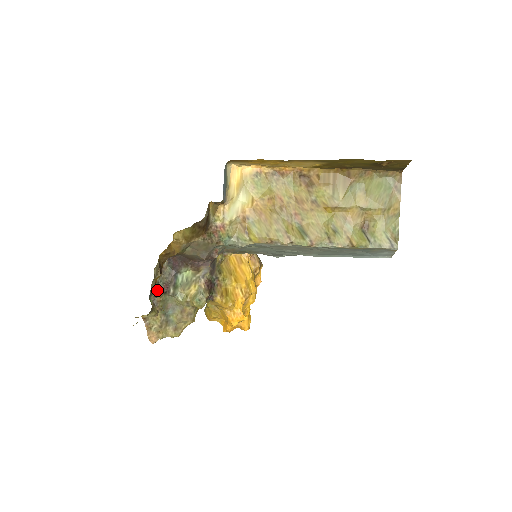
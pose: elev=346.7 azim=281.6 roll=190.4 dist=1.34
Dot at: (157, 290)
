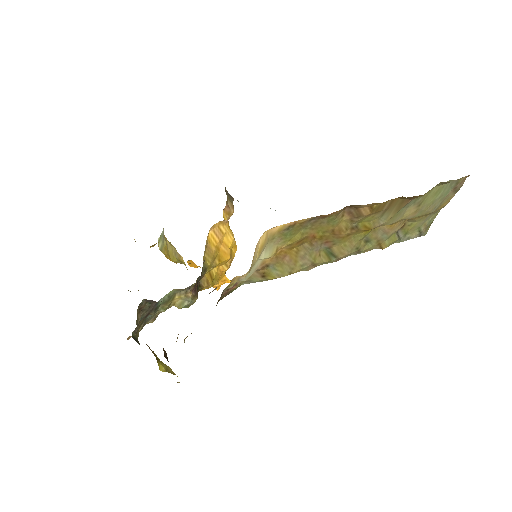
Dot at: (138, 324)
